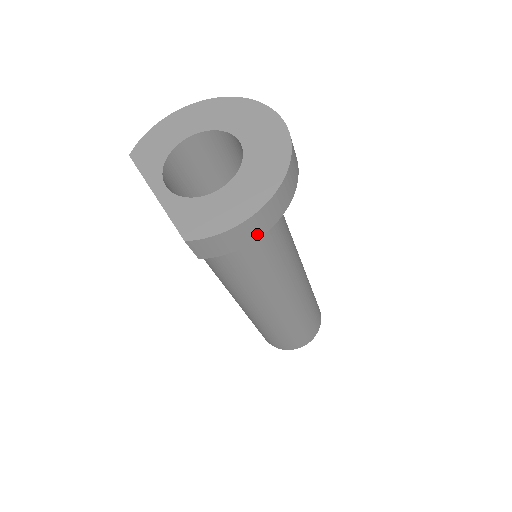
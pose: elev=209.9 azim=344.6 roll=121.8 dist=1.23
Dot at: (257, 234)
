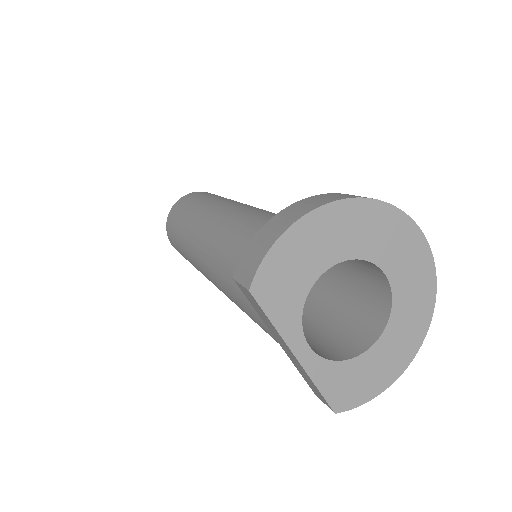
Dot at: occluded
